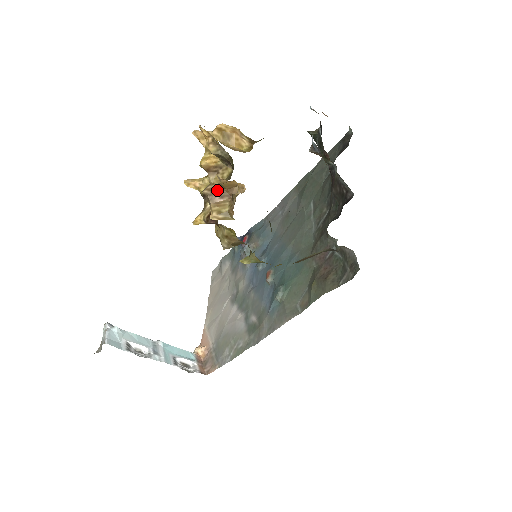
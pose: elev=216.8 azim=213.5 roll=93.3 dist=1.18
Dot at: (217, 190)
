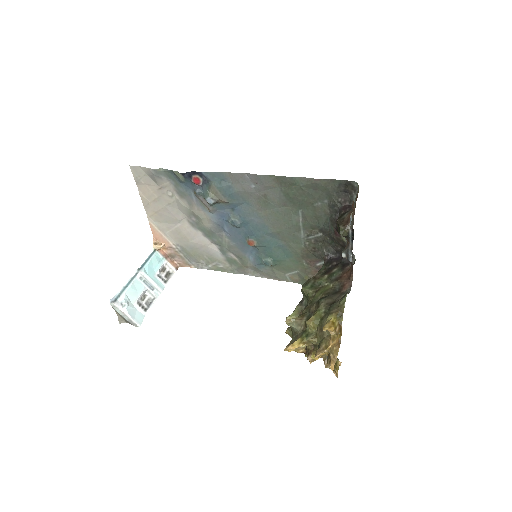
Dot at: occluded
